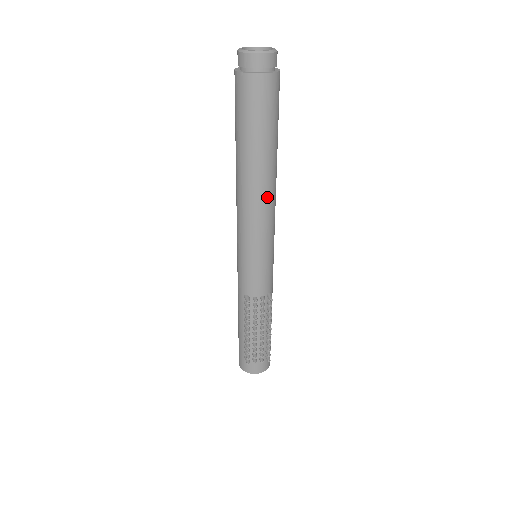
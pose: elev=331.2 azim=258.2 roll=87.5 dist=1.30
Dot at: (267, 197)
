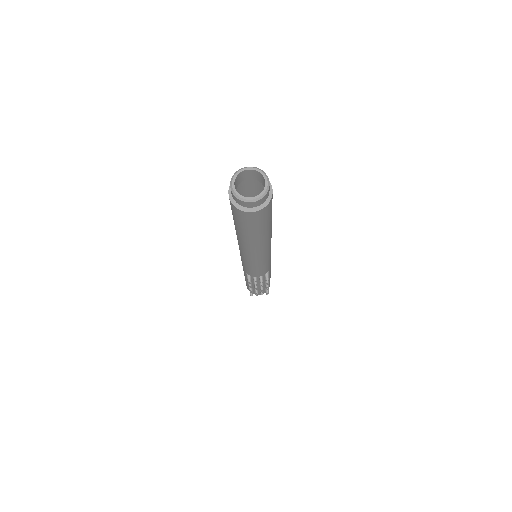
Dot at: (262, 249)
